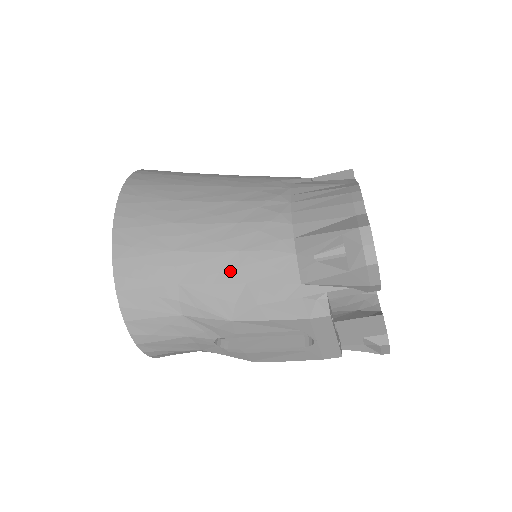
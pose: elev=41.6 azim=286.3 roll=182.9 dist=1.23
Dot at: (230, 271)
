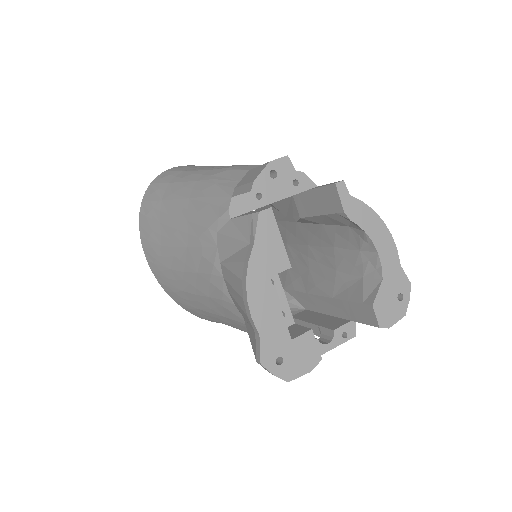
Dot at: (233, 325)
